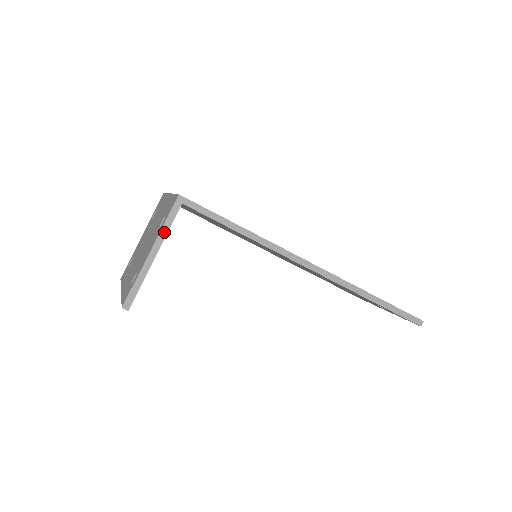
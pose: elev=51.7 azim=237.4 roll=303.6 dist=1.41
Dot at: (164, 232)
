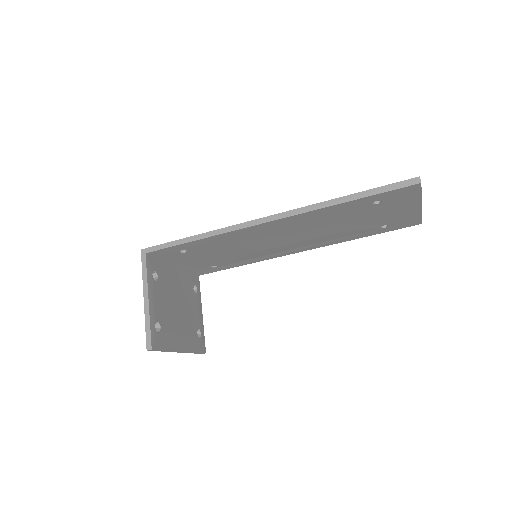
Dot at: (145, 280)
